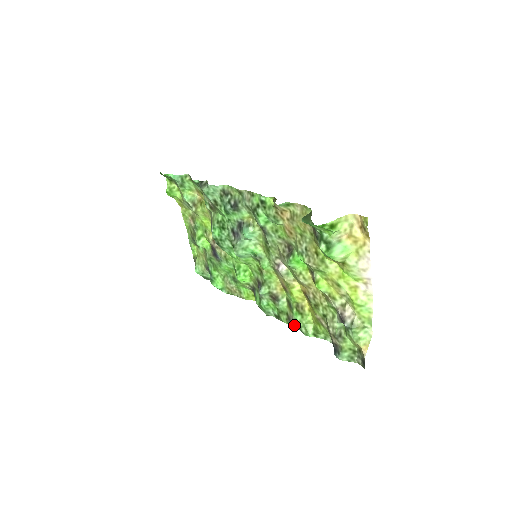
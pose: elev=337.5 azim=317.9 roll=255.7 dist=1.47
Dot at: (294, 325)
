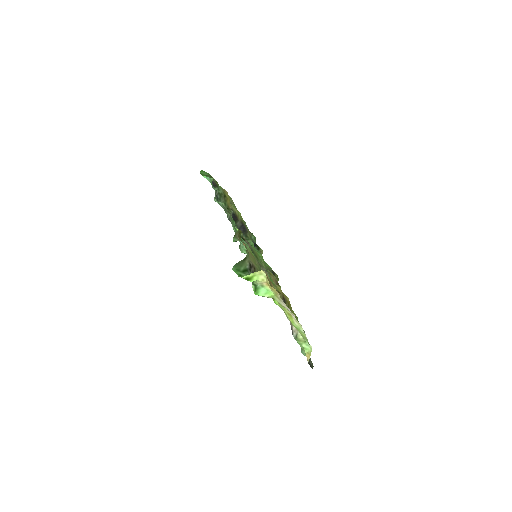
Dot at: occluded
